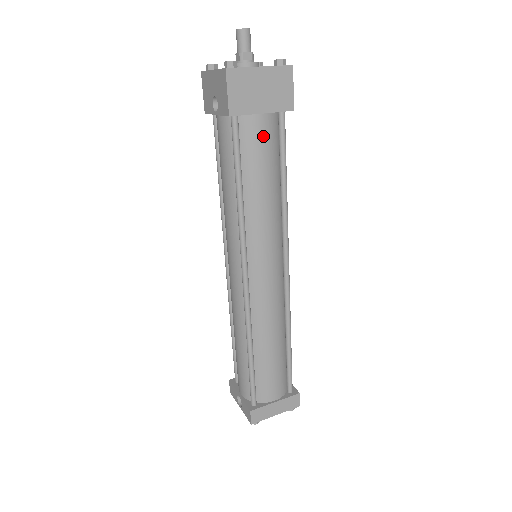
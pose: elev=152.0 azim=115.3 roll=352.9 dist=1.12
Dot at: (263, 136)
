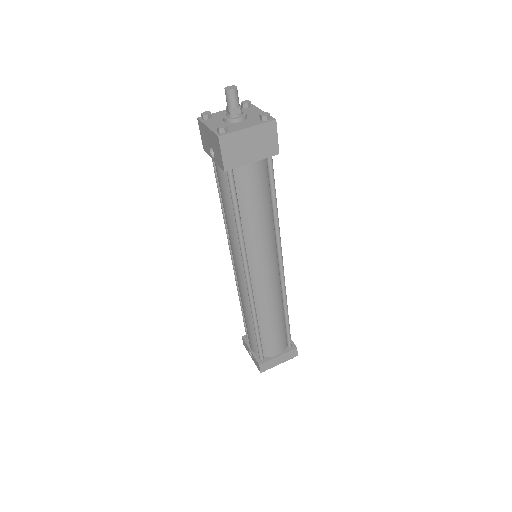
Dot at: (254, 178)
